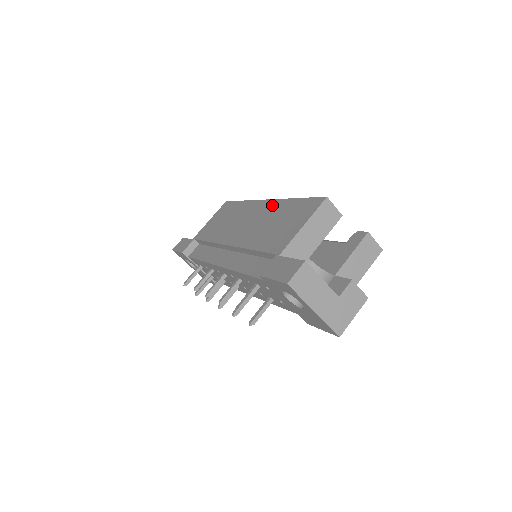
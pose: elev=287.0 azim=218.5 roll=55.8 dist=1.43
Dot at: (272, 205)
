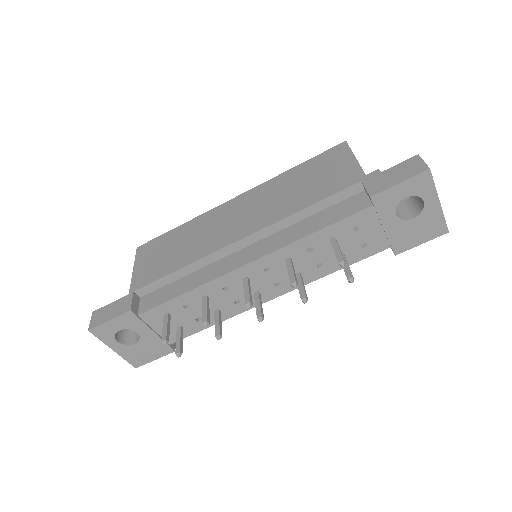
Dot at: (261, 189)
